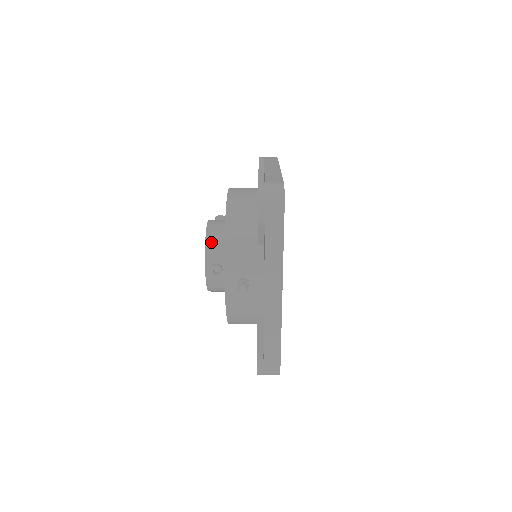
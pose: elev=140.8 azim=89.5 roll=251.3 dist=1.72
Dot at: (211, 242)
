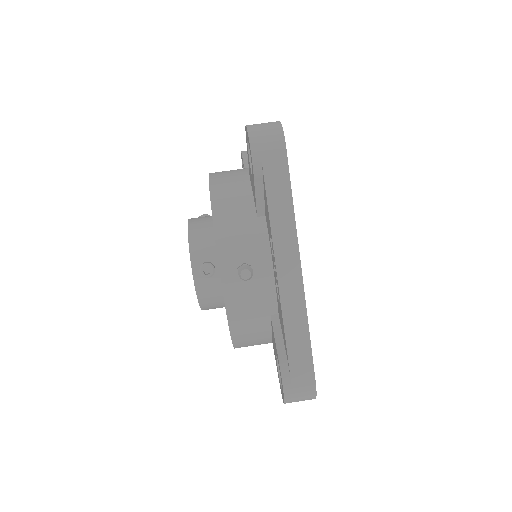
Dot at: (196, 236)
